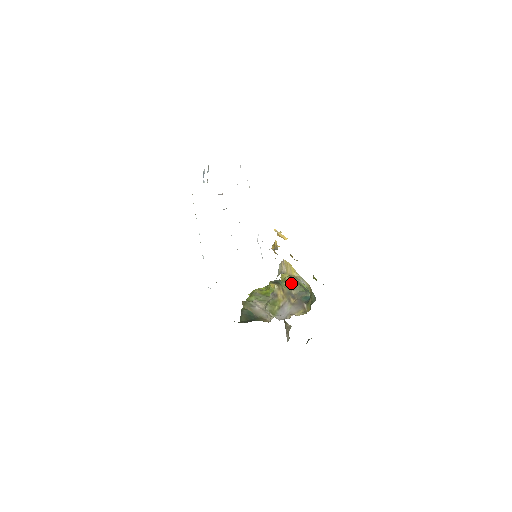
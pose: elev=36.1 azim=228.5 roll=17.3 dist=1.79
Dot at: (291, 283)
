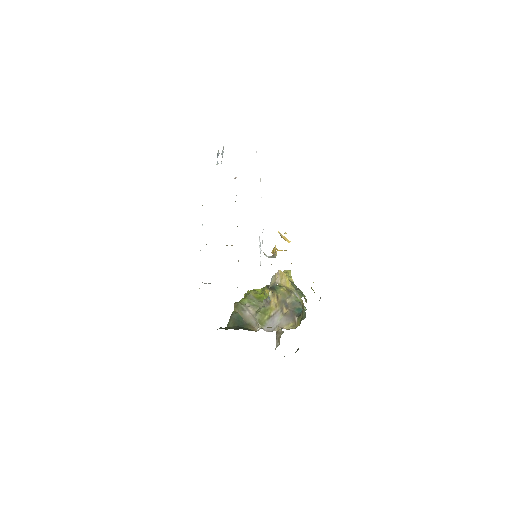
Dot at: (288, 290)
